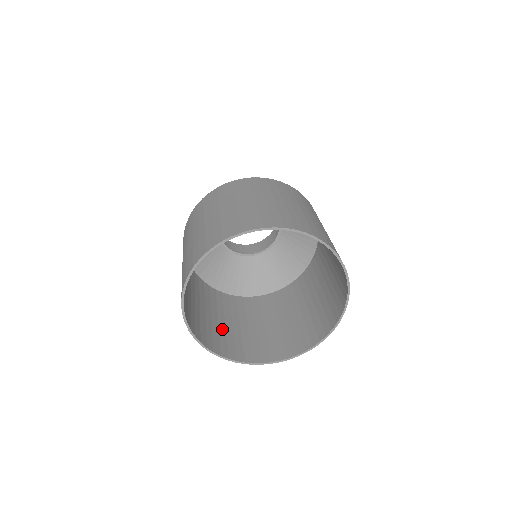
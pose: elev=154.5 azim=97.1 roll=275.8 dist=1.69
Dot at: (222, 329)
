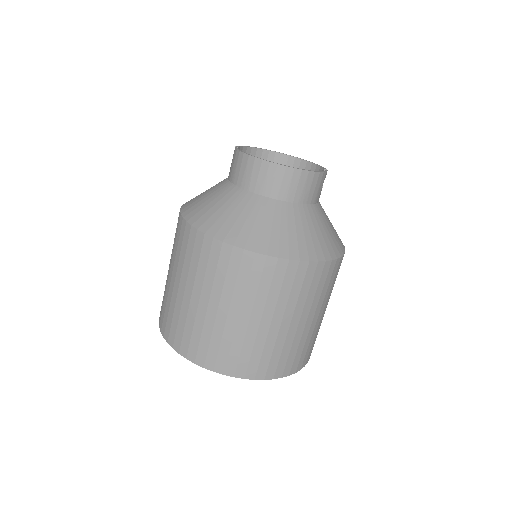
Dot at: occluded
